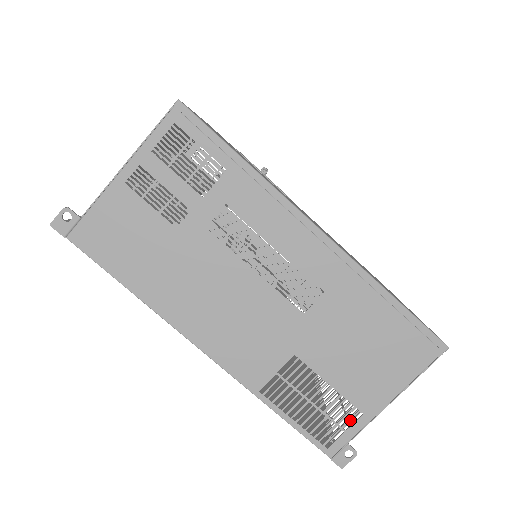
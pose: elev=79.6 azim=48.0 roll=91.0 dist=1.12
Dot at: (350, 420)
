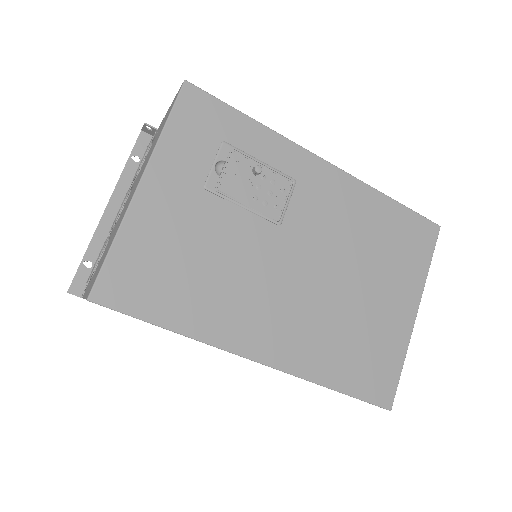
Dot at: occluded
